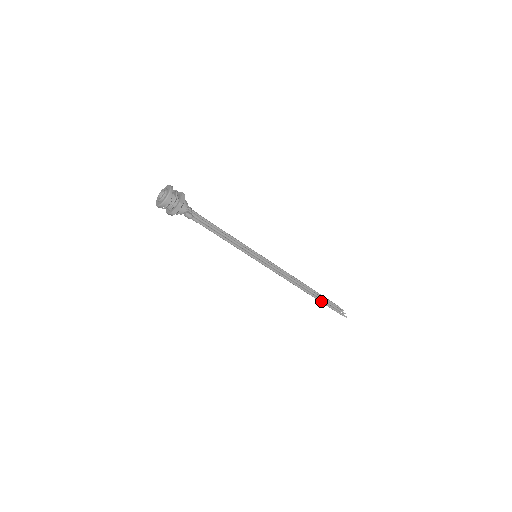
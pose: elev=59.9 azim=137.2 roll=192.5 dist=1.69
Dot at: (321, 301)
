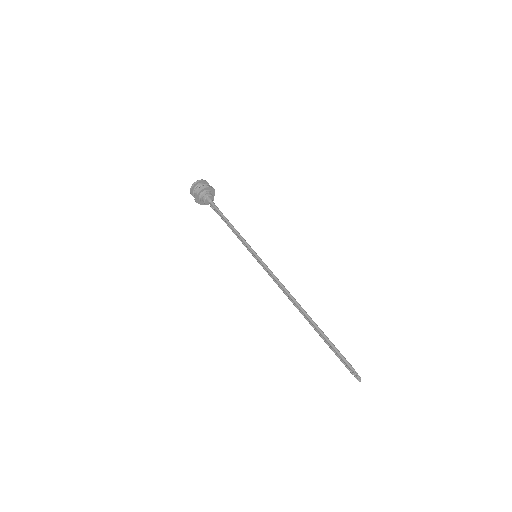
Dot at: (321, 331)
